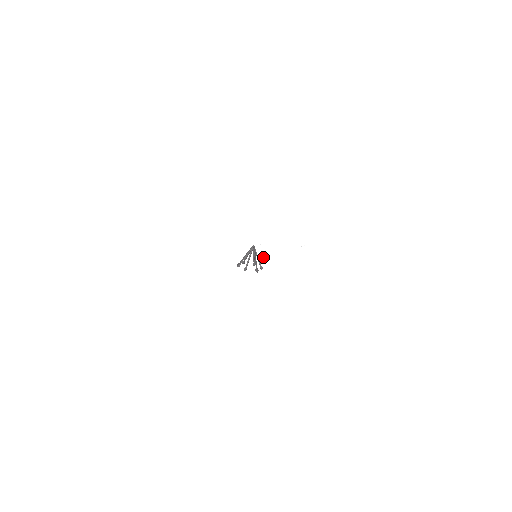
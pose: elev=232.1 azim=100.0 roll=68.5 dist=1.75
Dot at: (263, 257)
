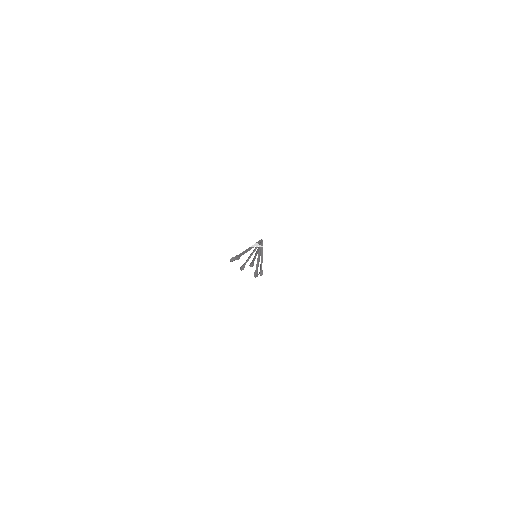
Dot at: occluded
